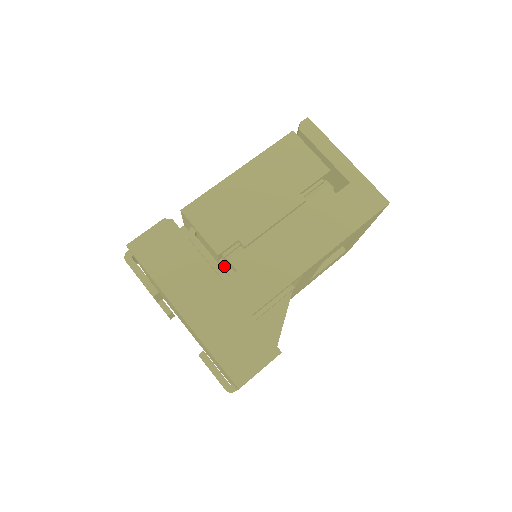
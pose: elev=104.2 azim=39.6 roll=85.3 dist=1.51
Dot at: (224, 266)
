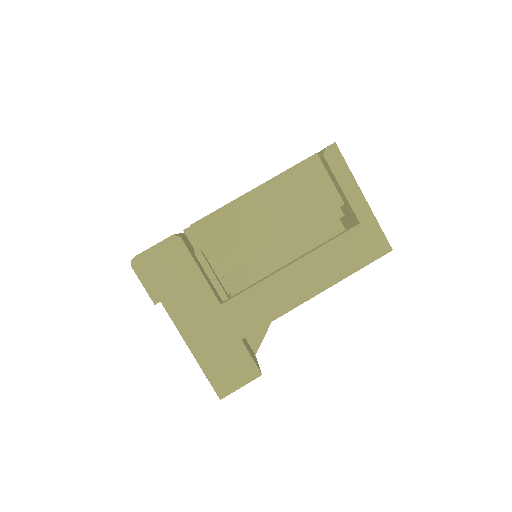
Dot at: (224, 279)
